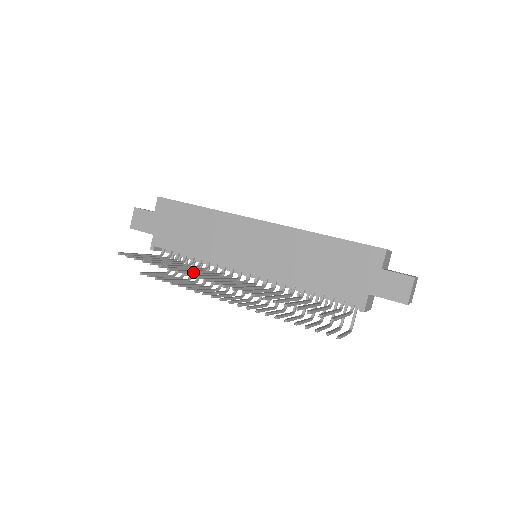
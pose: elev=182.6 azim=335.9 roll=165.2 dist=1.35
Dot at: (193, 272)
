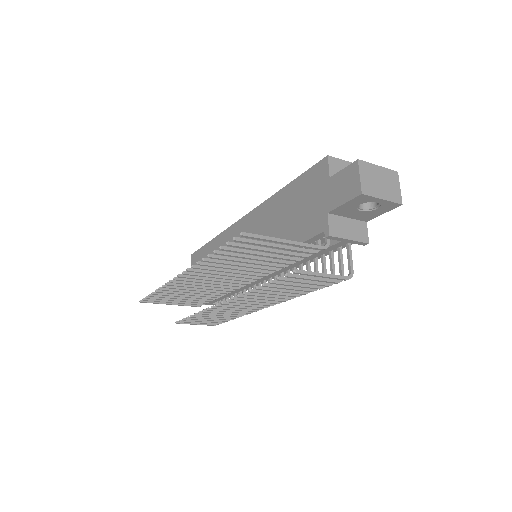
Dot at: (191, 289)
